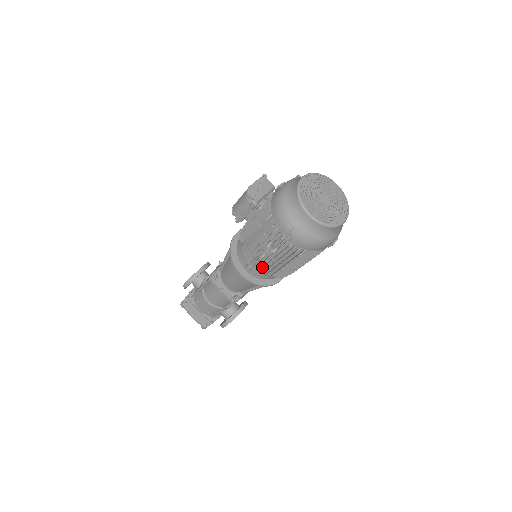
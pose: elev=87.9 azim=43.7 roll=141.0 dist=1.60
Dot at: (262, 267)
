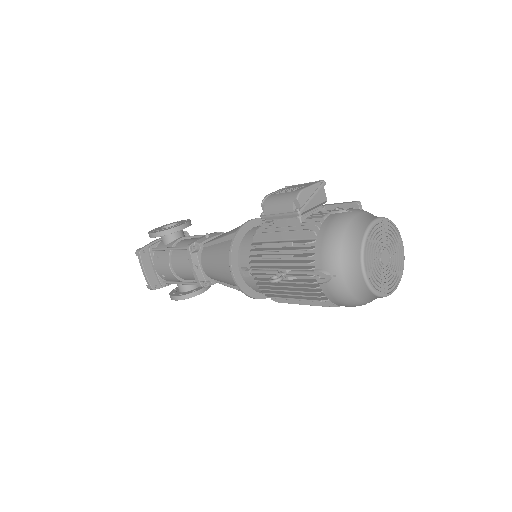
Dot at: (264, 284)
